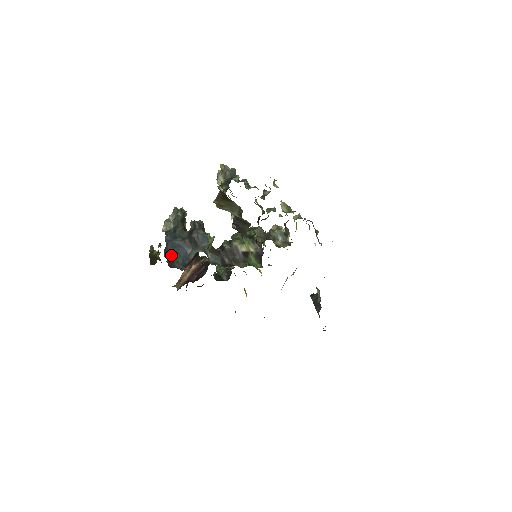
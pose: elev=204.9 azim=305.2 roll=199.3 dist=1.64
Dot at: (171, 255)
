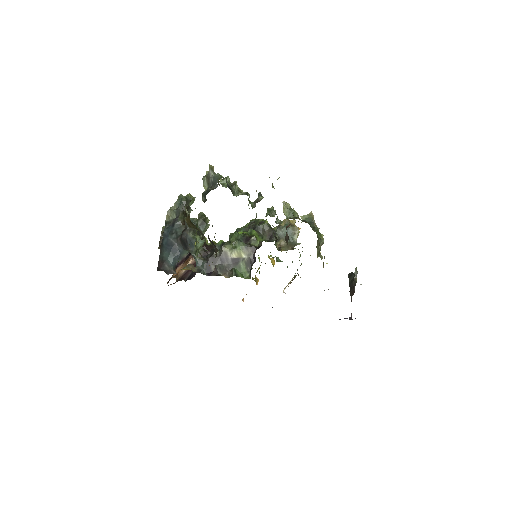
Dot at: (163, 253)
